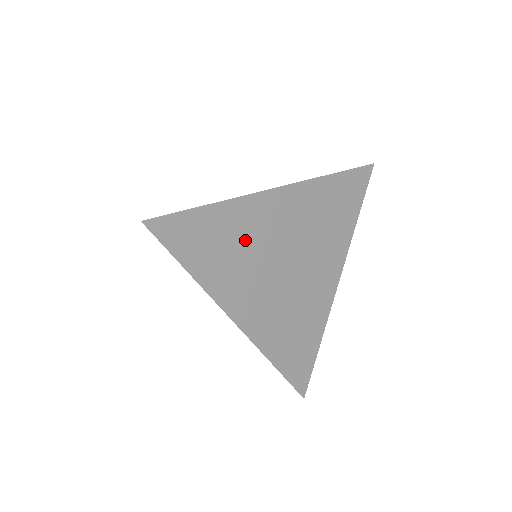
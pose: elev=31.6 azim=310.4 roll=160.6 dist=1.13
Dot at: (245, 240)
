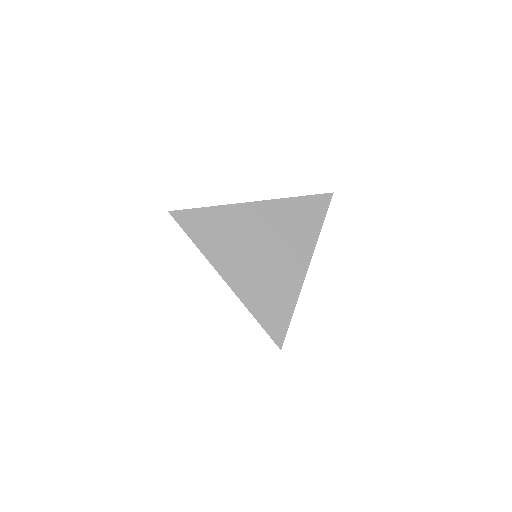
Dot at: (232, 230)
